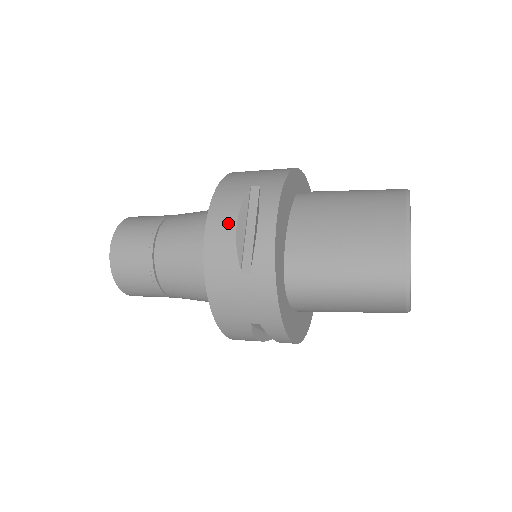
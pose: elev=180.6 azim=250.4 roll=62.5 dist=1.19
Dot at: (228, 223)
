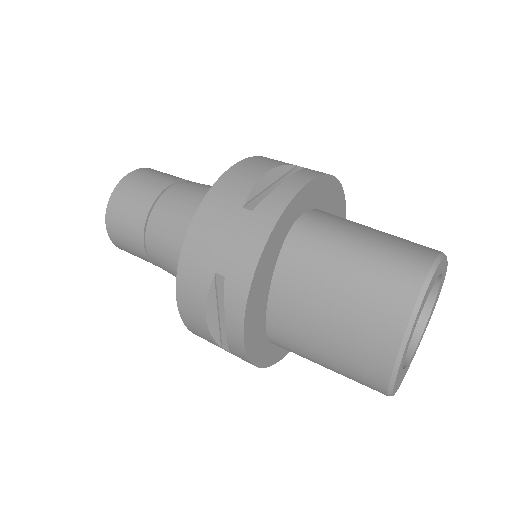
Dot at: (197, 313)
